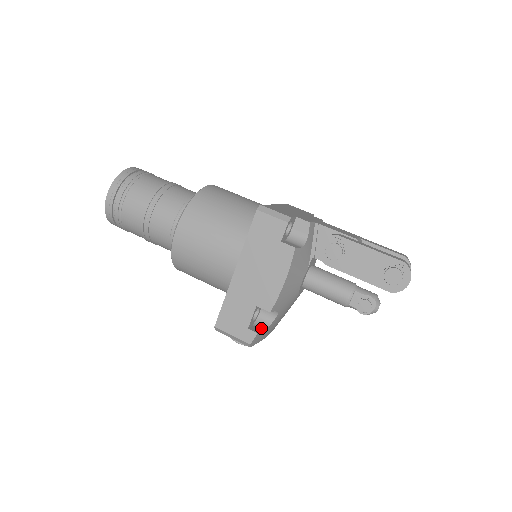
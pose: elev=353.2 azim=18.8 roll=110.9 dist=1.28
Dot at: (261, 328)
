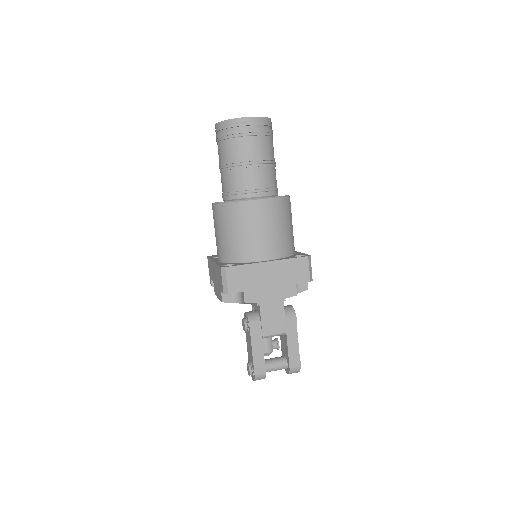
Dot at: occluded
